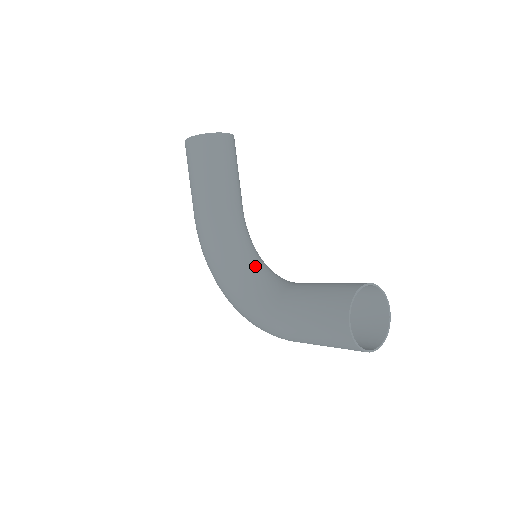
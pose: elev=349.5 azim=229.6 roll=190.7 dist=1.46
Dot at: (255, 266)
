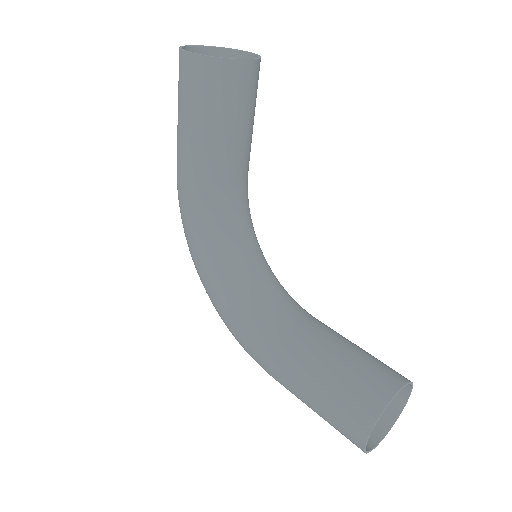
Dot at: (252, 270)
